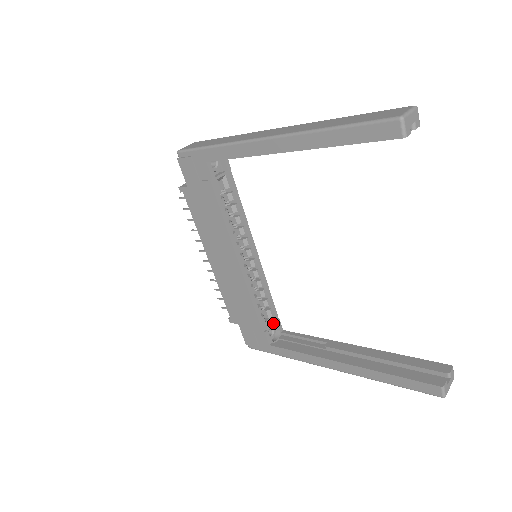
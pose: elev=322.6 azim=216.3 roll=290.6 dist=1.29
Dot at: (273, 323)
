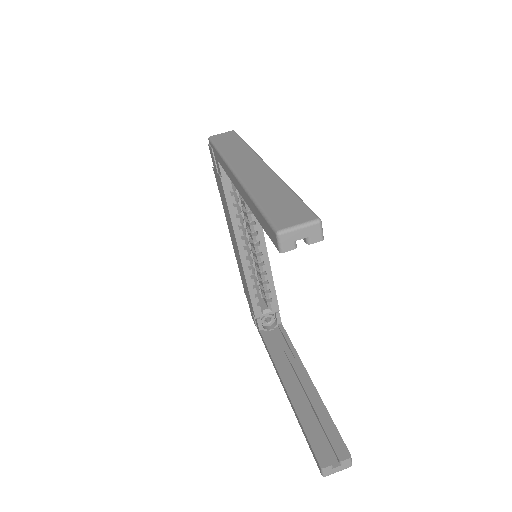
Dot at: (274, 313)
